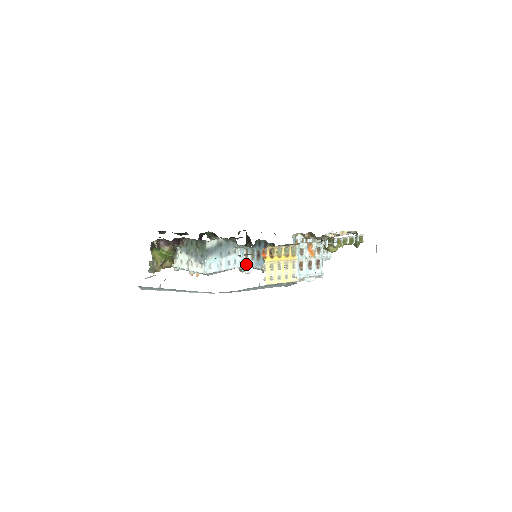
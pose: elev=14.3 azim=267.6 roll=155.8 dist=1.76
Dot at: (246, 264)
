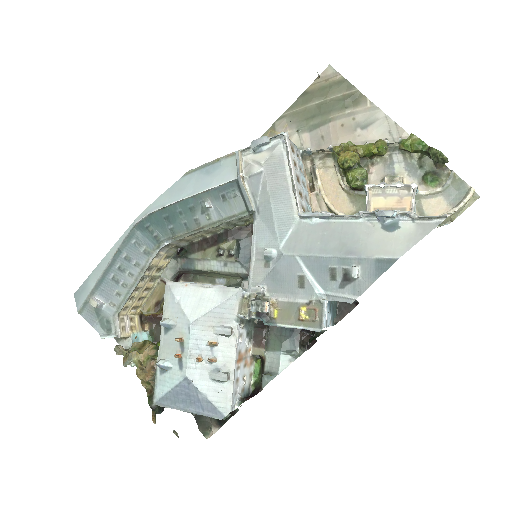
Dot at: (250, 281)
